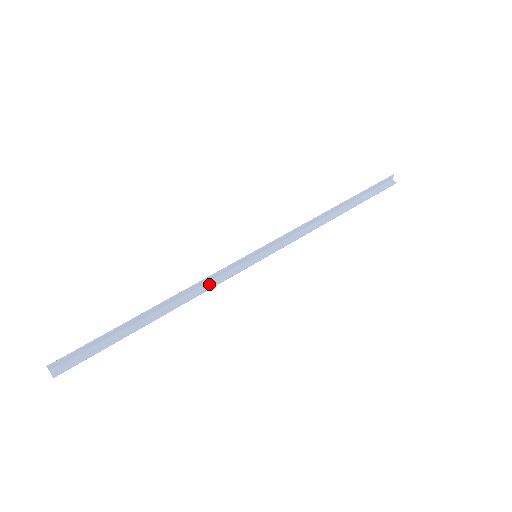
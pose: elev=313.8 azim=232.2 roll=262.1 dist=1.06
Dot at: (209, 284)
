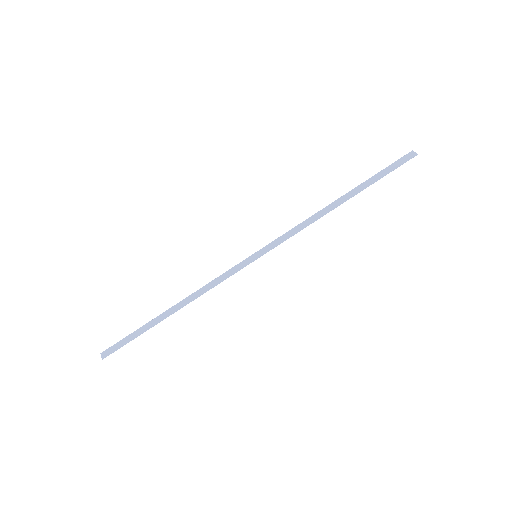
Dot at: (214, 283)
